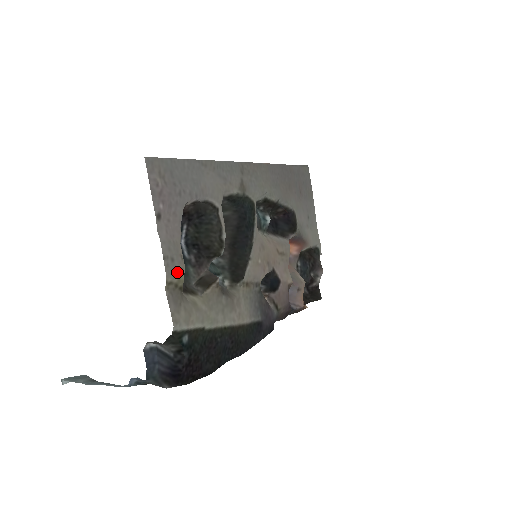
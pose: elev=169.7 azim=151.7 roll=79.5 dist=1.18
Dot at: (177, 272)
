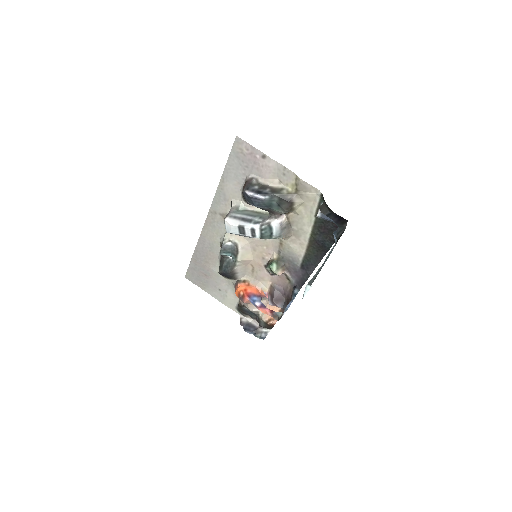
Dot at: (289, 181)
